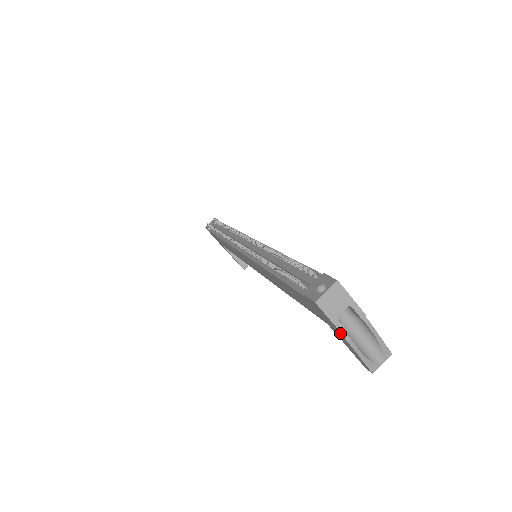
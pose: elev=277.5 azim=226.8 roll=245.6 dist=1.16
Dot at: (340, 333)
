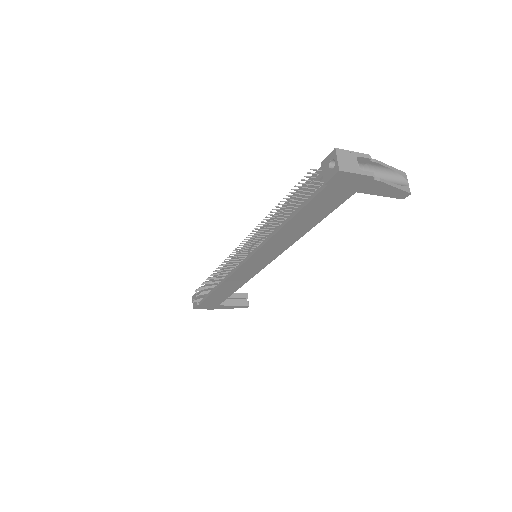
Dot at: (370, 179)
